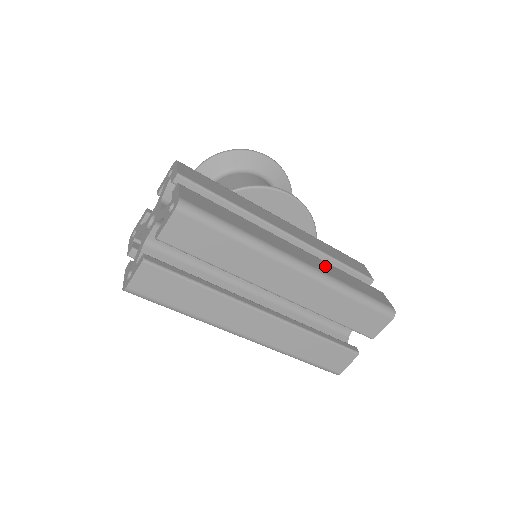
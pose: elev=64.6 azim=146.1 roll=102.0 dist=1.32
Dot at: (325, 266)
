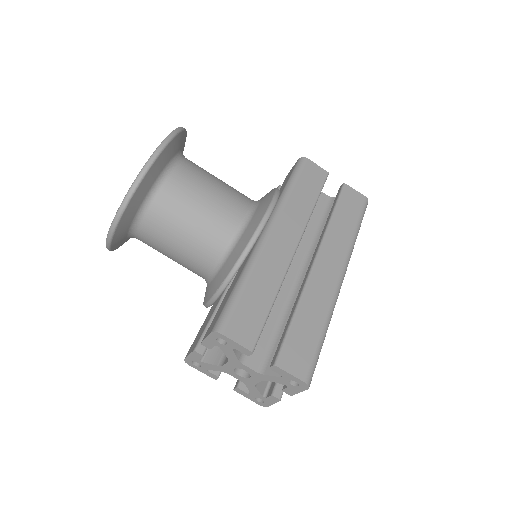
Dot at: (336, 242)
